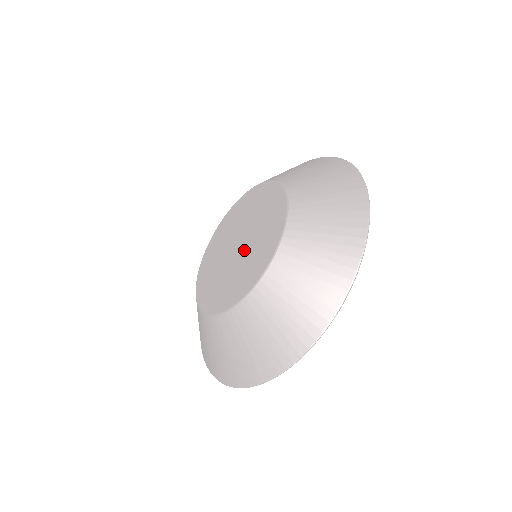
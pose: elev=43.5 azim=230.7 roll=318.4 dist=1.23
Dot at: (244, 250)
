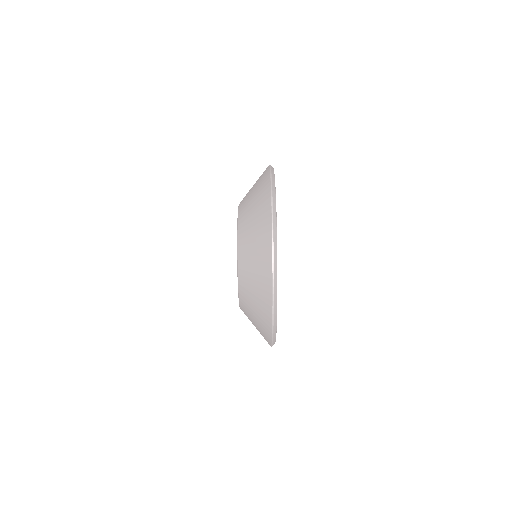
Dot at: occluded
